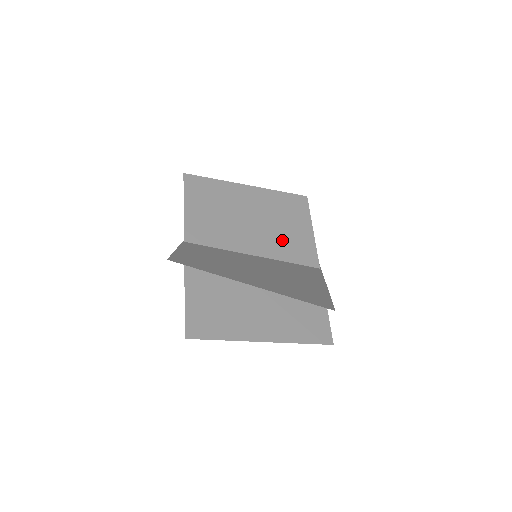
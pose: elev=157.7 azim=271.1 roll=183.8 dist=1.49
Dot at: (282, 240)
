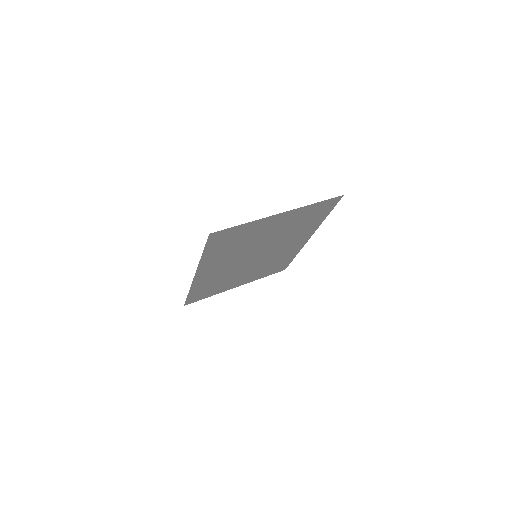
Dot at: occluded
